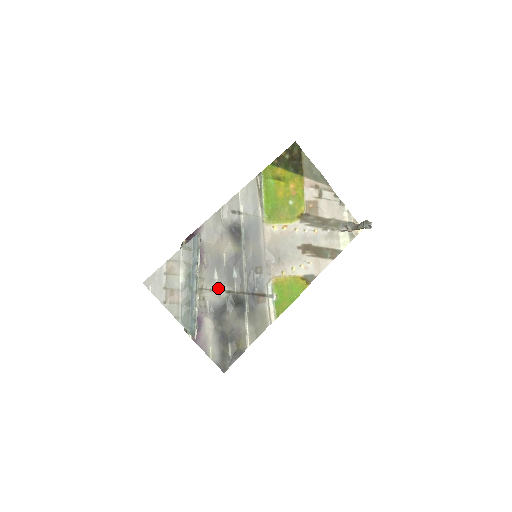
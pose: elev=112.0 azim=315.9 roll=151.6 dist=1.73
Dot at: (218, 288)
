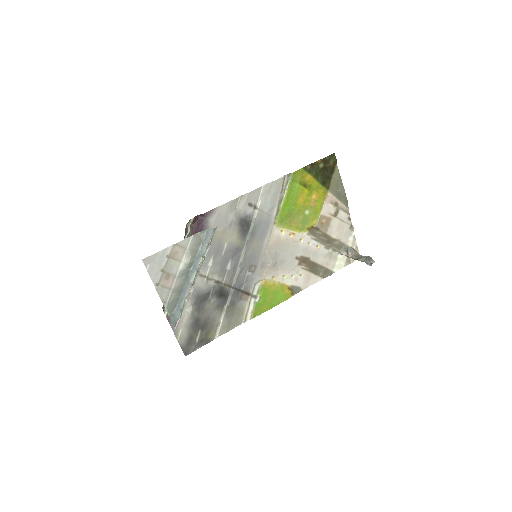
Dot at: (208, 275)
